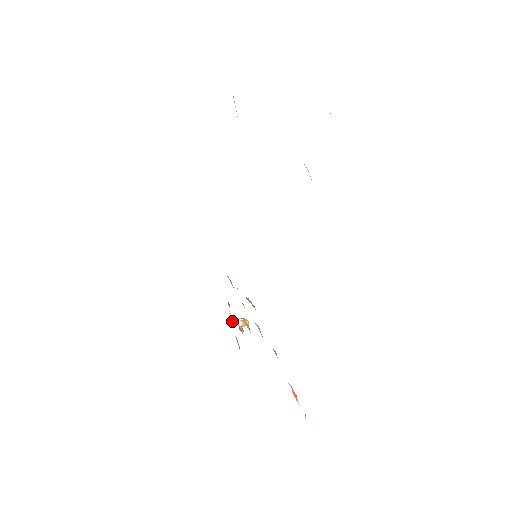
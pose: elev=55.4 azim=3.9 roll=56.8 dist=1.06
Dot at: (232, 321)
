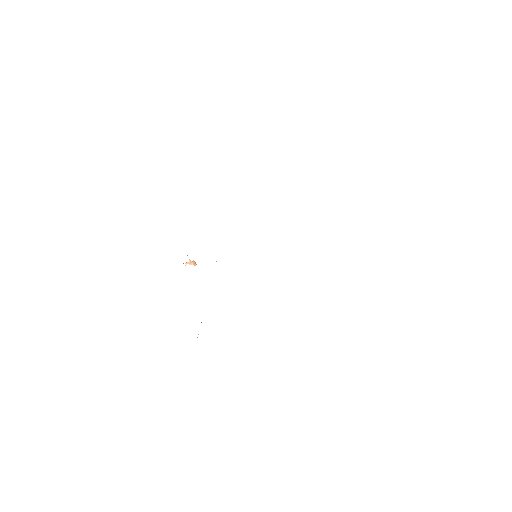
Dot at: occluded
